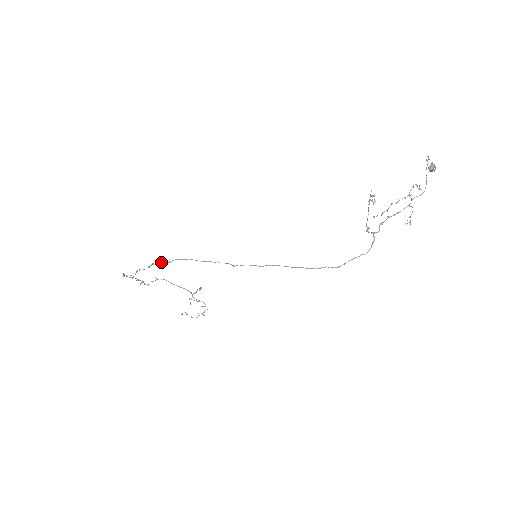
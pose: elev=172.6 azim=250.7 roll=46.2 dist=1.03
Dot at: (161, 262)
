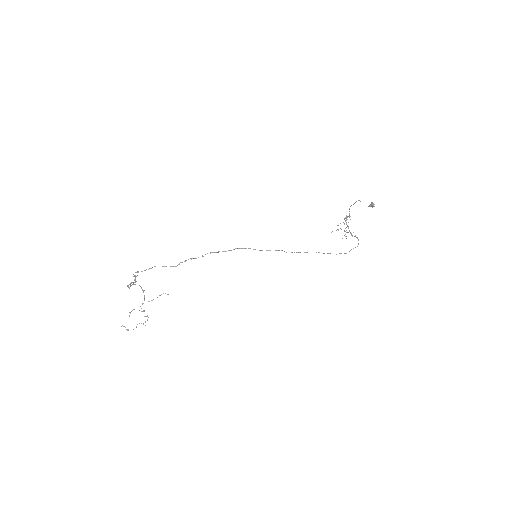
Dot at: occluded
